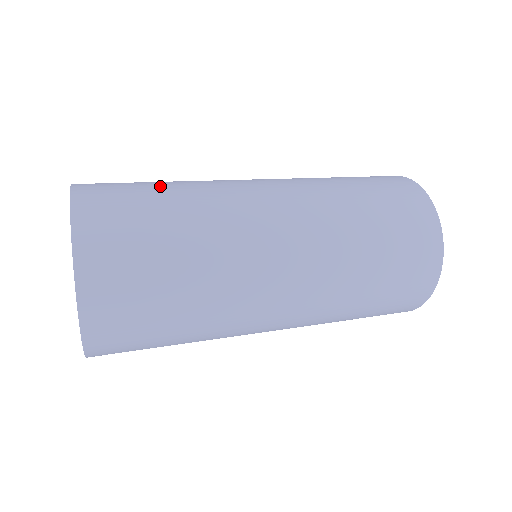
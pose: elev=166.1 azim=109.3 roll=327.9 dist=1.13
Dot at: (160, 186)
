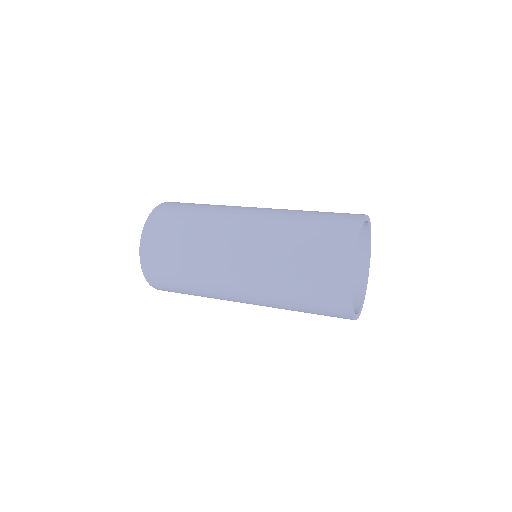
Dot at: occluded
